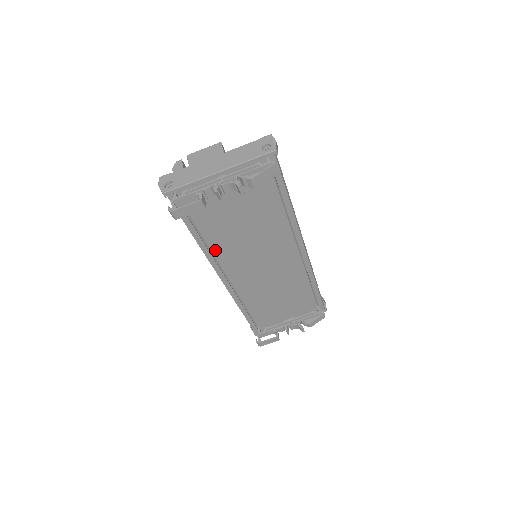
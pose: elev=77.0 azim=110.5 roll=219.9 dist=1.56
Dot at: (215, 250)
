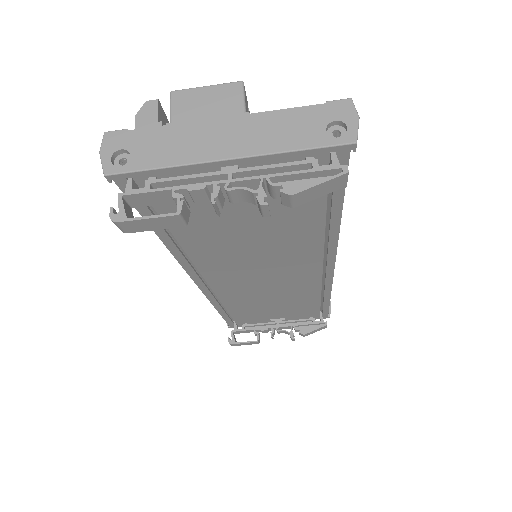
Dot at: (193, 255)
